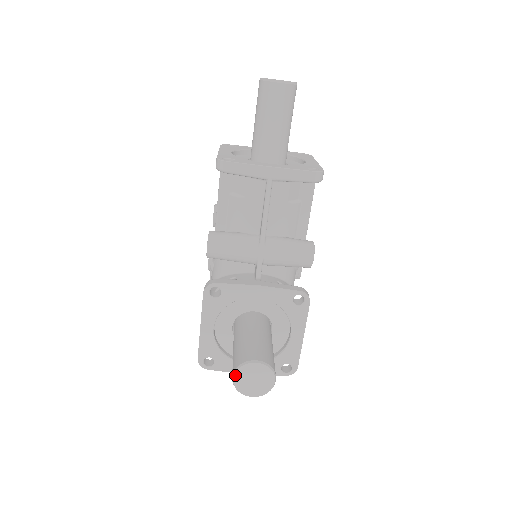
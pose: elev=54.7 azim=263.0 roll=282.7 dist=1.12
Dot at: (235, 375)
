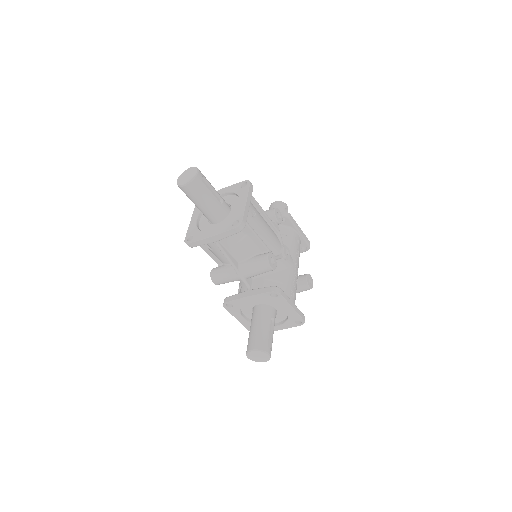
Dot at: (248, 357)
